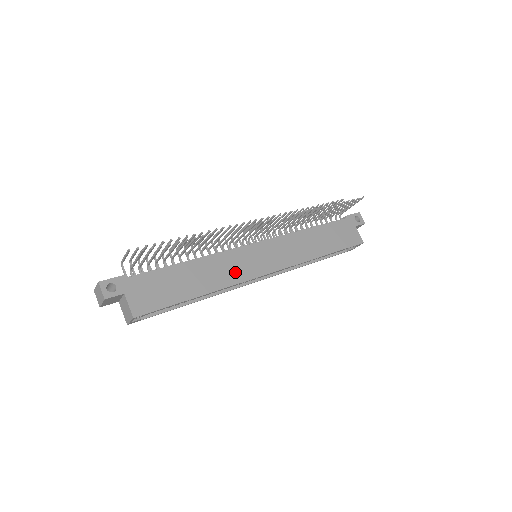
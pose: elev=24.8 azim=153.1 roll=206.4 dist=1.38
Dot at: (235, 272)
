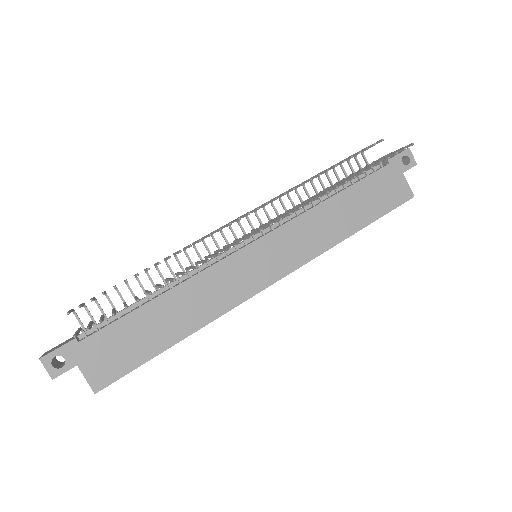
Dot at: (226, 294)
